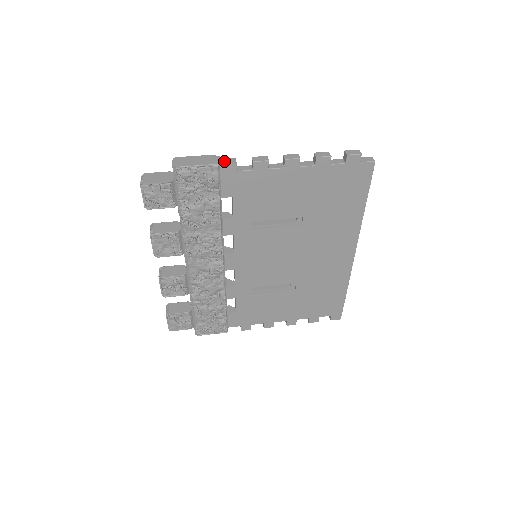
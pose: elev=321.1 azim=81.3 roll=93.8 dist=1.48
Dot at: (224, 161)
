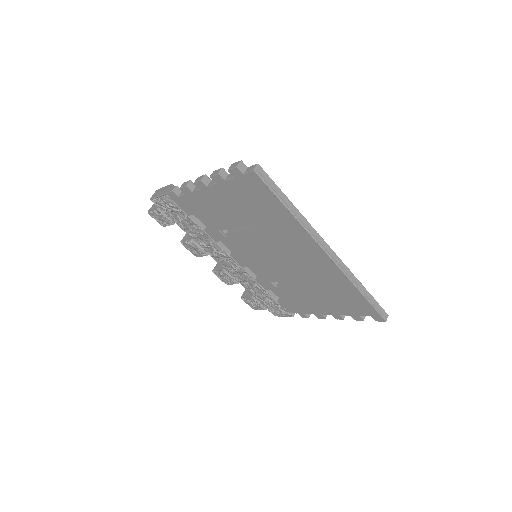
Dot at: (169, 190)
